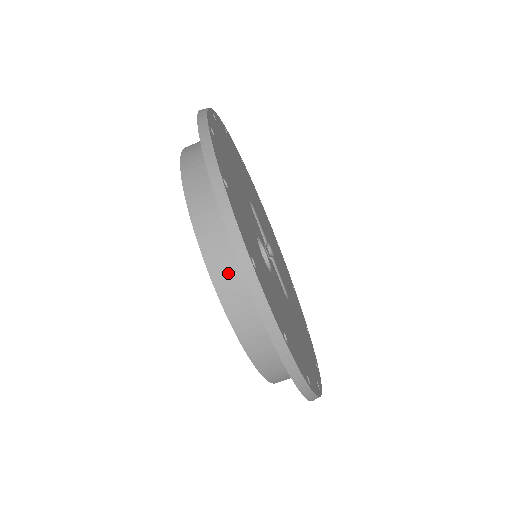
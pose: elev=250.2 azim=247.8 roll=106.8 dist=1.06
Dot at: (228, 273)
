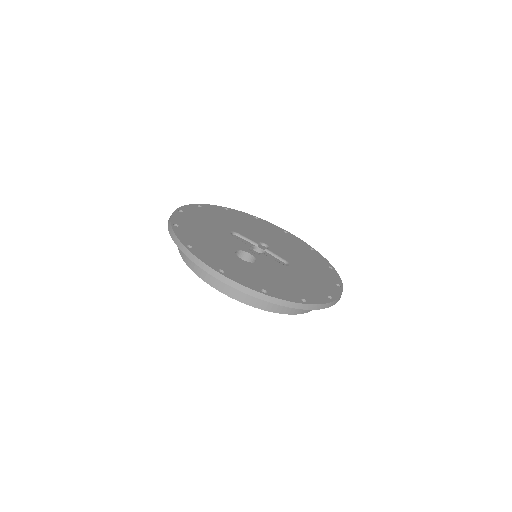
Dot at: (221, 282)
